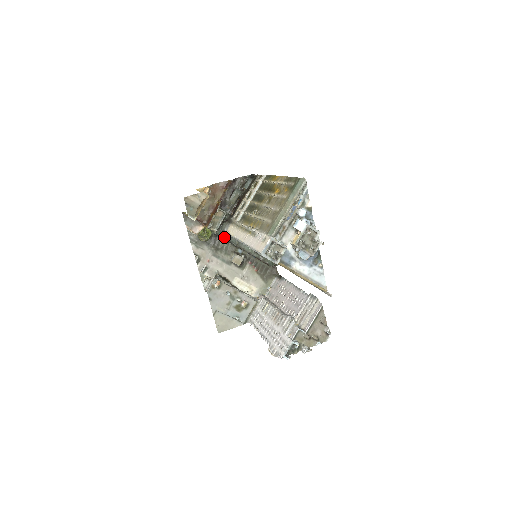
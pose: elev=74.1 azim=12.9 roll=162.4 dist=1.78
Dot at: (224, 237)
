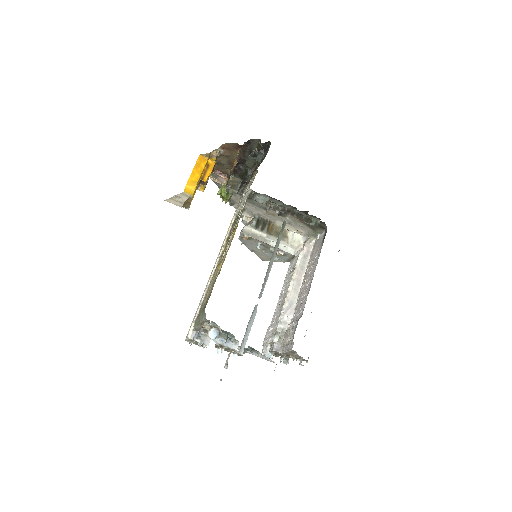
Dot at: (252, 192)
